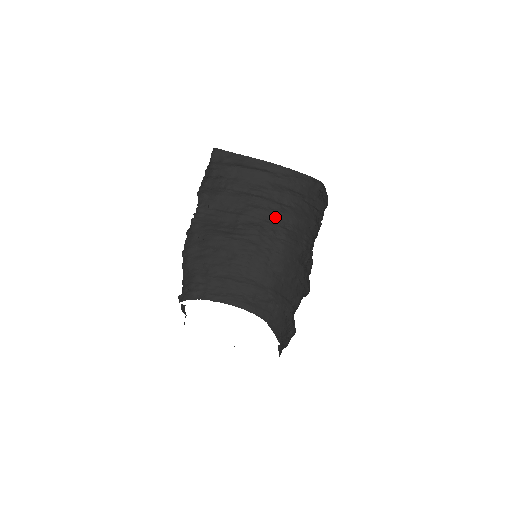
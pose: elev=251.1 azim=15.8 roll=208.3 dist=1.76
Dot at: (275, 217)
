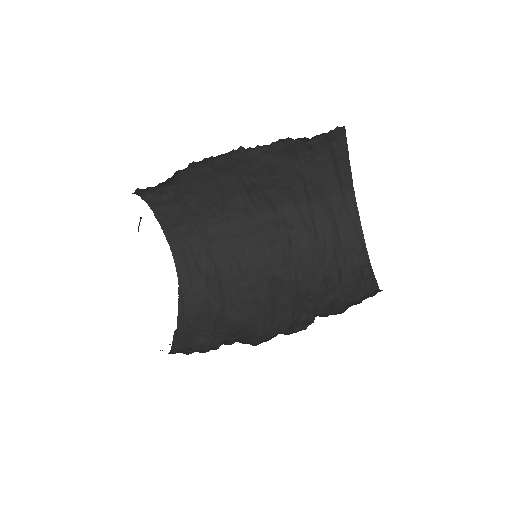
Dot at: (295, 223)
